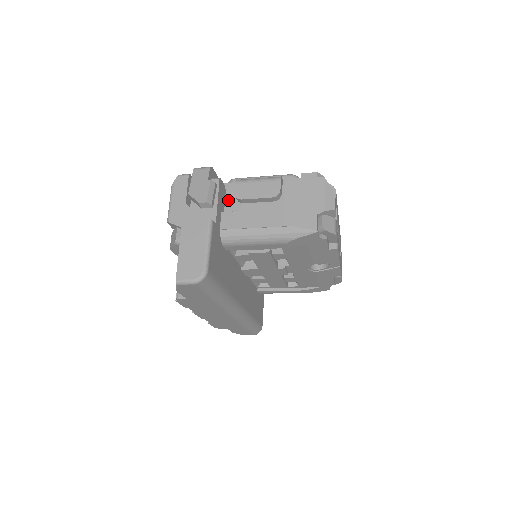
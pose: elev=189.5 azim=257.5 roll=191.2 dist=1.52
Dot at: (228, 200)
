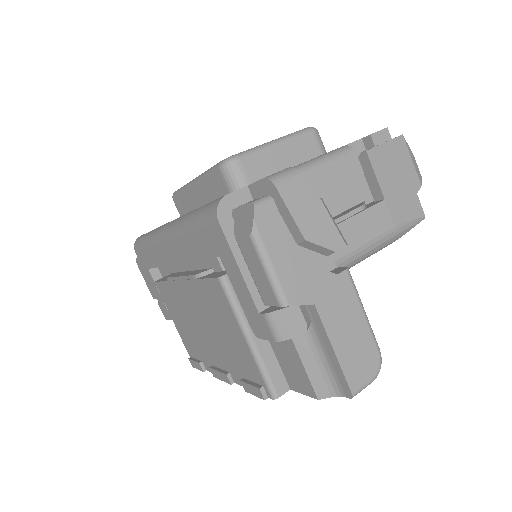
Dot at: occluded
